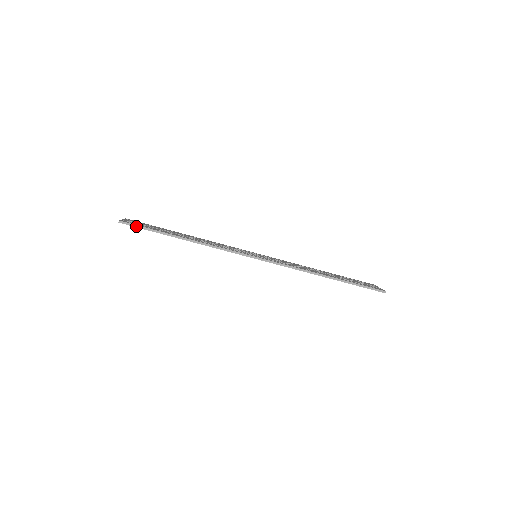
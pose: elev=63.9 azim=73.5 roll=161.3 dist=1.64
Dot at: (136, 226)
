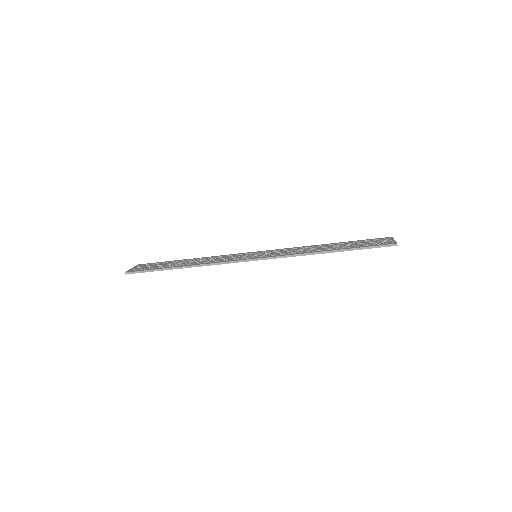
Dot at: (140, 272)
